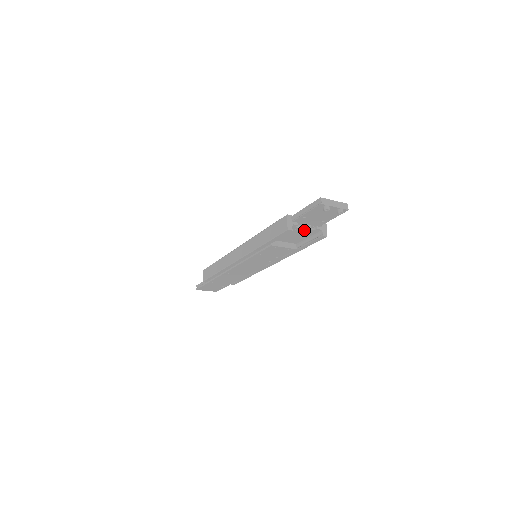
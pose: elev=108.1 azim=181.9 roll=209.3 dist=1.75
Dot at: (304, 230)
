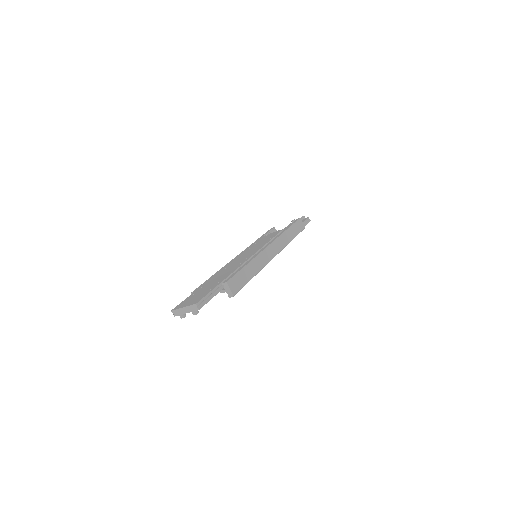
Dot at: occluded
